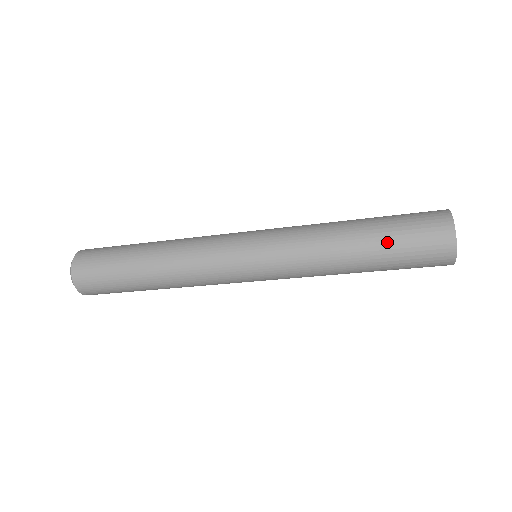
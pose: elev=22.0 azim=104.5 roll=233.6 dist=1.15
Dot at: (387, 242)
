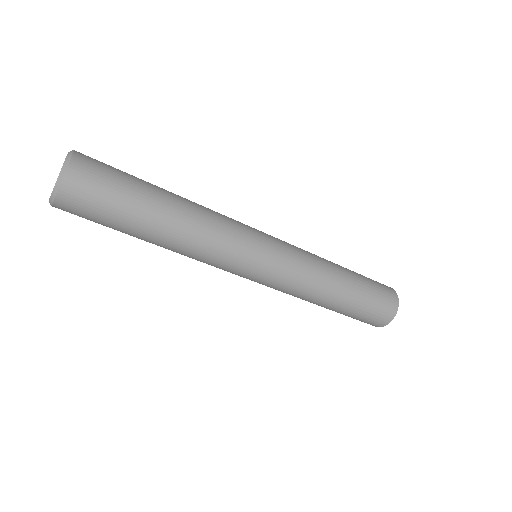
Dot at: (363, 289)
